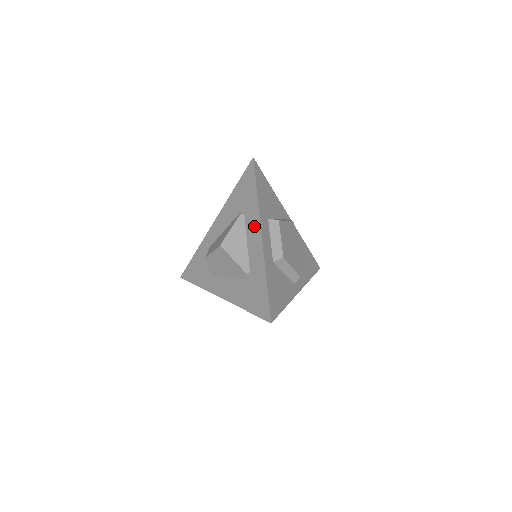
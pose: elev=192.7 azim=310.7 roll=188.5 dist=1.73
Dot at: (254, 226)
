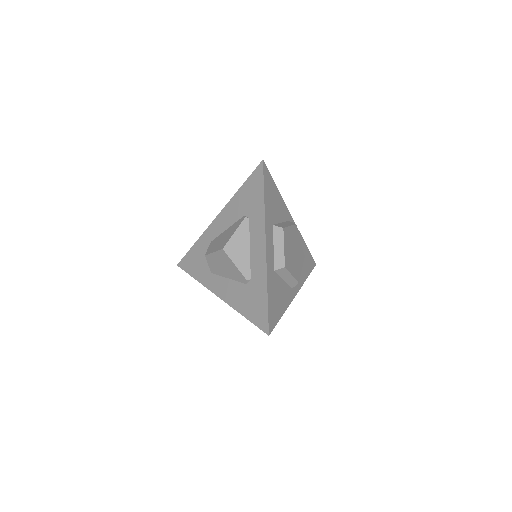
Dot at: (259, 233)
